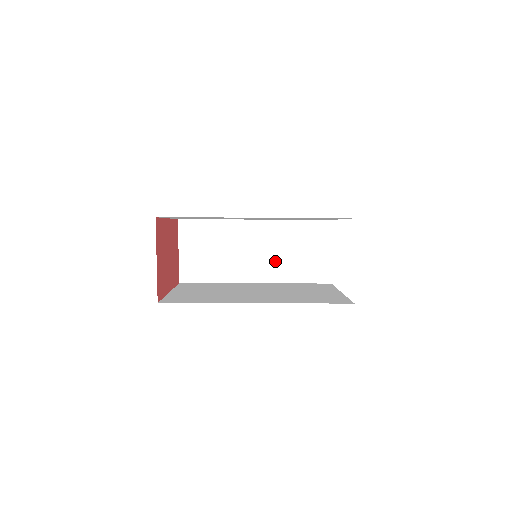
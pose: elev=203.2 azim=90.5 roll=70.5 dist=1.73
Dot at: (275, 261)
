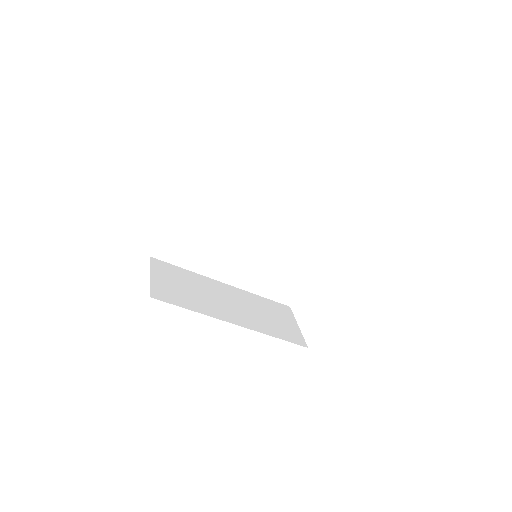
Dot at: (250, 315)
